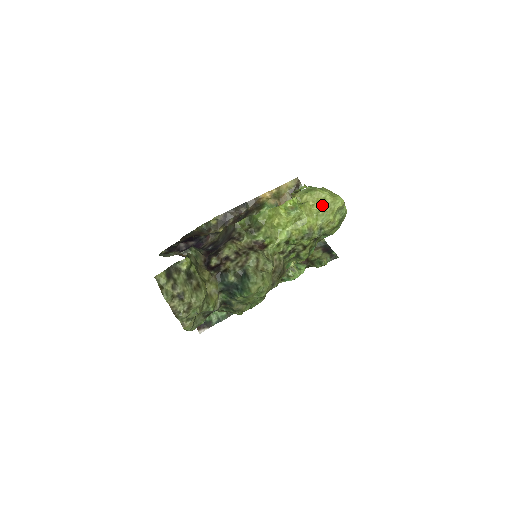
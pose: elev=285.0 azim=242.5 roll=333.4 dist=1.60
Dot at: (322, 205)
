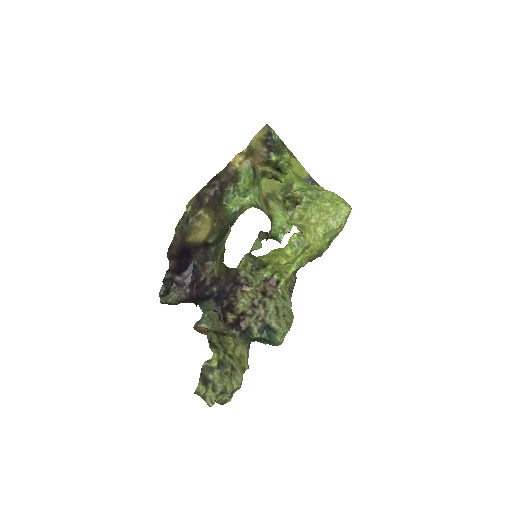
Dot at: (326, 220)
